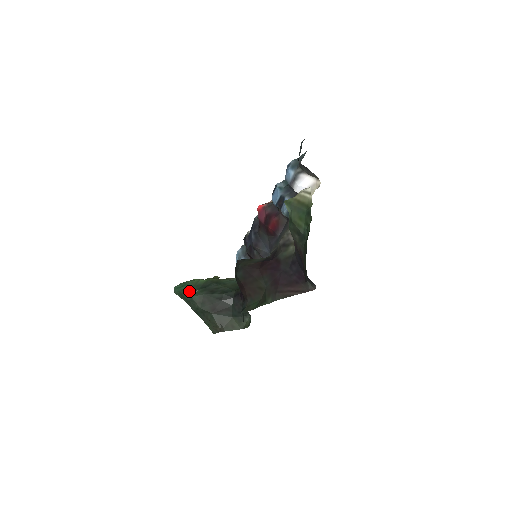
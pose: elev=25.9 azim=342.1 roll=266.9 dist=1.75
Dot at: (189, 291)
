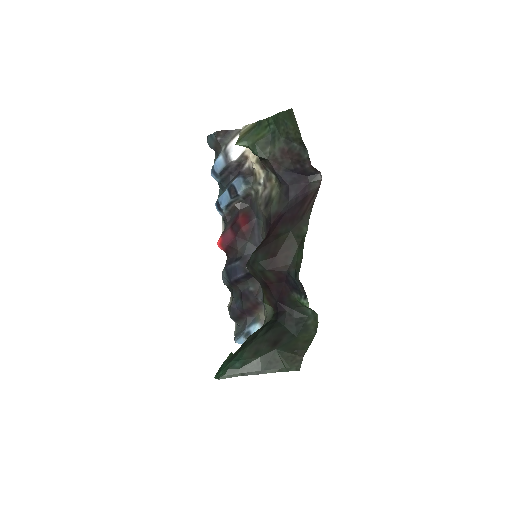
Dot at: (232, 359)
